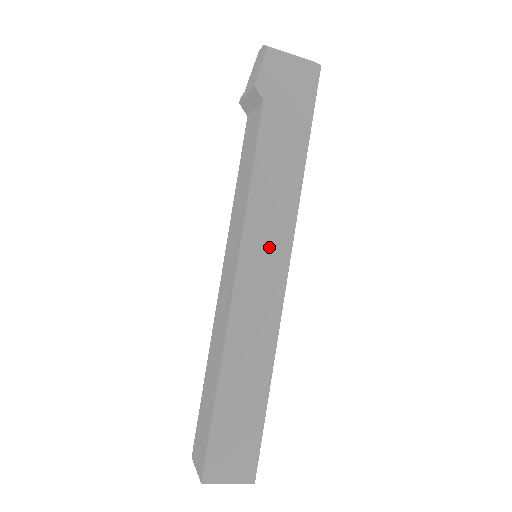
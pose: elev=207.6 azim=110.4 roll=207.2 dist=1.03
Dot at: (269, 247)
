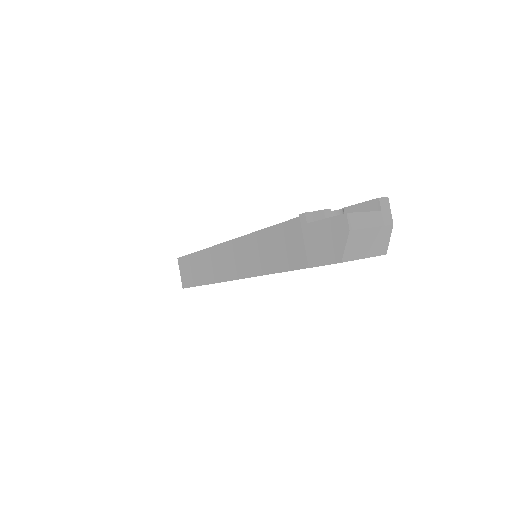
Dot at: occluded
